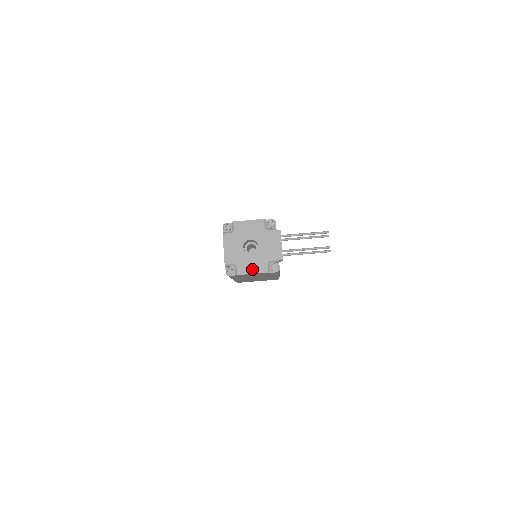
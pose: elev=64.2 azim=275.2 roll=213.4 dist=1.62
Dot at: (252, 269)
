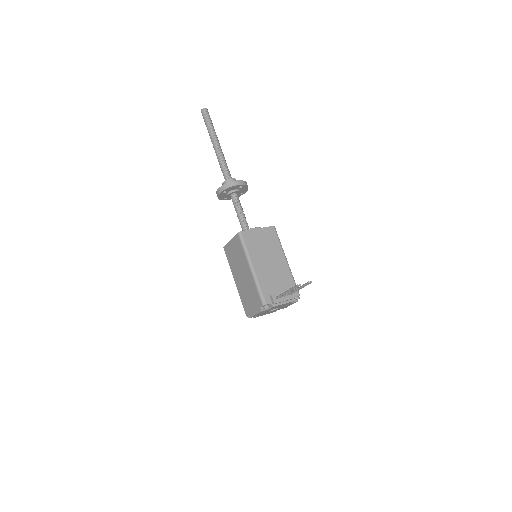
Dot at: occluded
